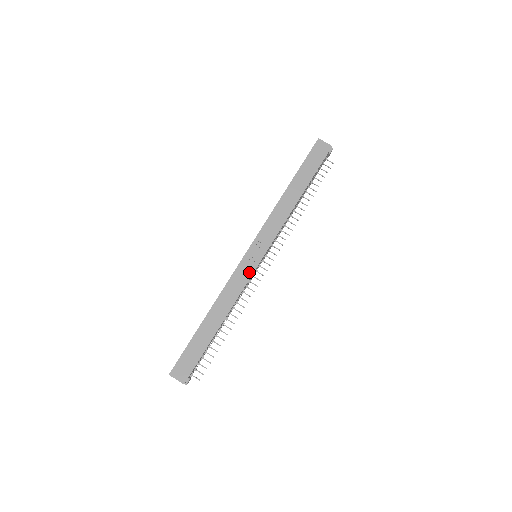
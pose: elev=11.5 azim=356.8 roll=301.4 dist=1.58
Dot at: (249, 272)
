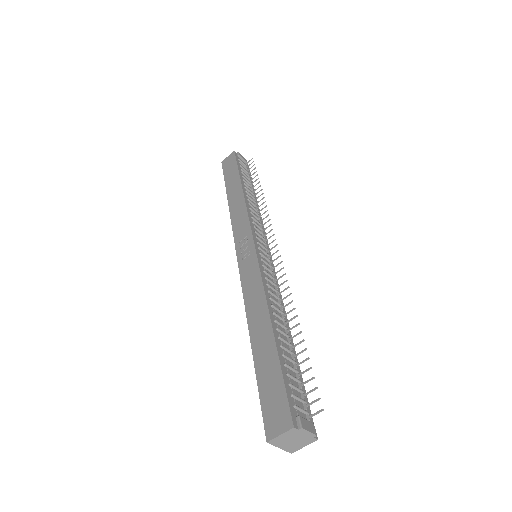
Dot at: (253, 264)
